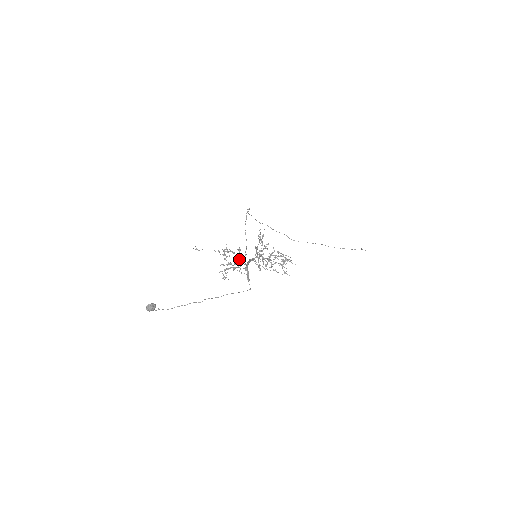
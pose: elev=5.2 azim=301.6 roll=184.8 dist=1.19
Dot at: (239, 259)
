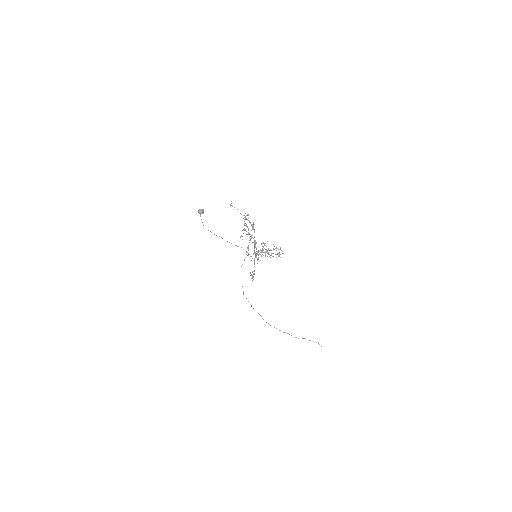
Dot at: (253, 227)
